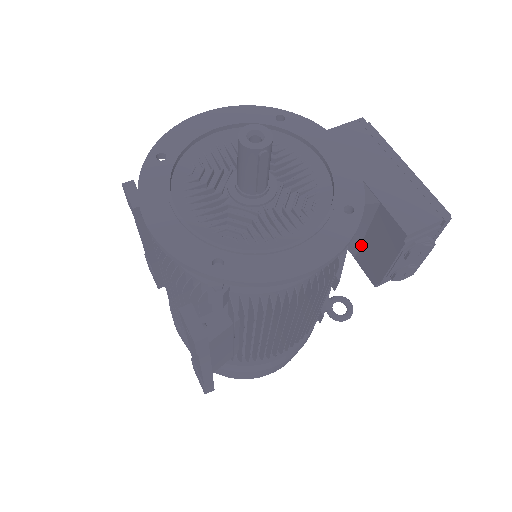
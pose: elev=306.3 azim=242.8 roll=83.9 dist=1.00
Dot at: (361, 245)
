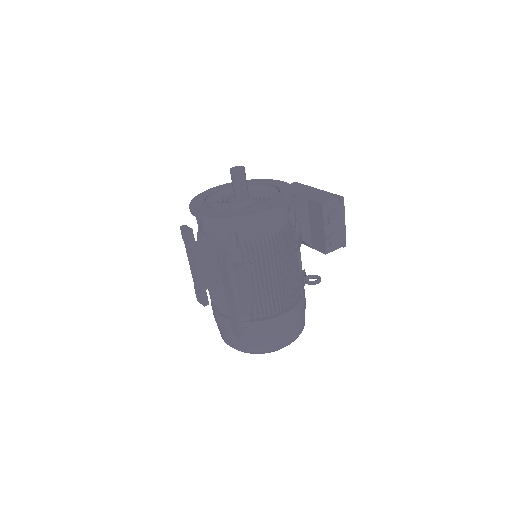
Dot at: (311, 235)
